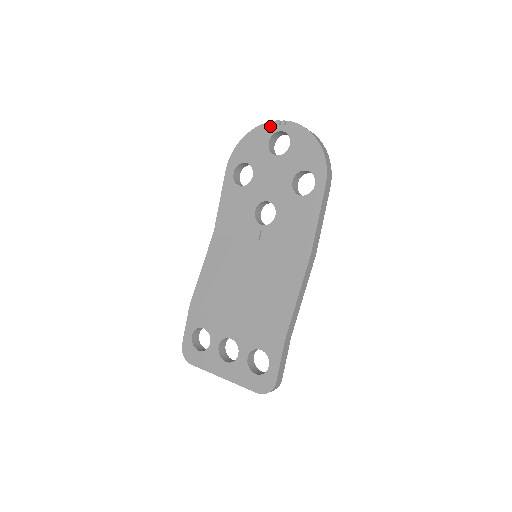
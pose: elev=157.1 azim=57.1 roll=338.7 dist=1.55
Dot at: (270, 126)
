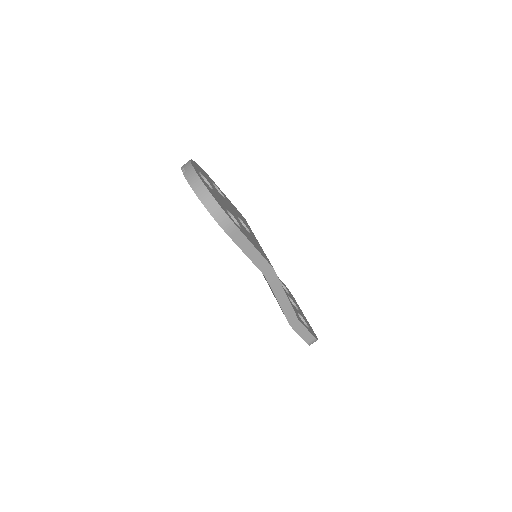
Dot at: occluded
